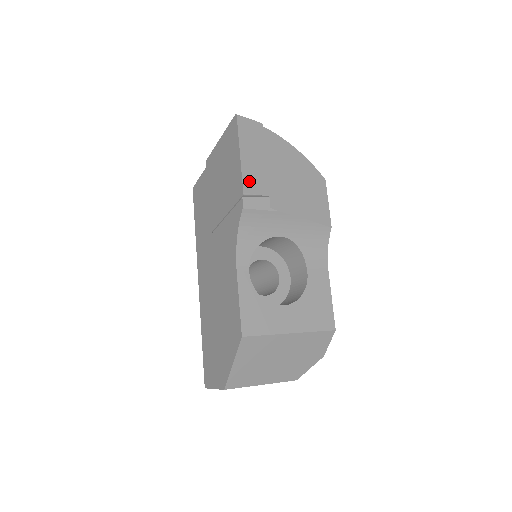
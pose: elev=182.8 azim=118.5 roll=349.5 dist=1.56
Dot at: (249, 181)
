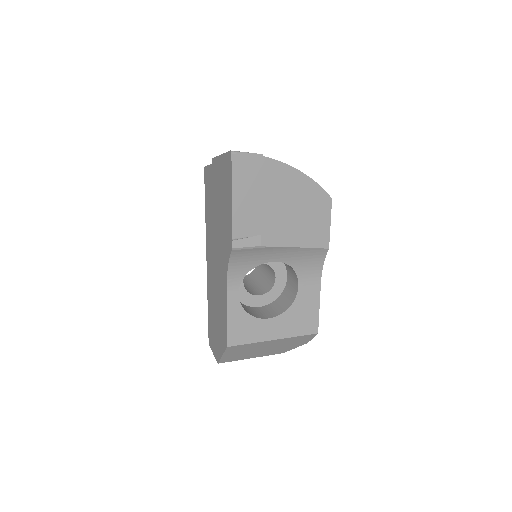
Dot at: (240, 225)
